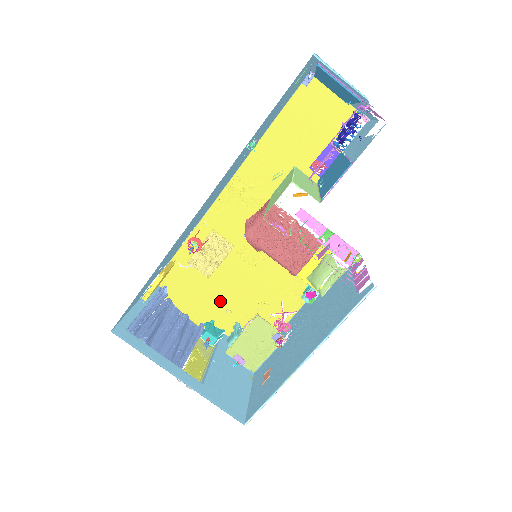
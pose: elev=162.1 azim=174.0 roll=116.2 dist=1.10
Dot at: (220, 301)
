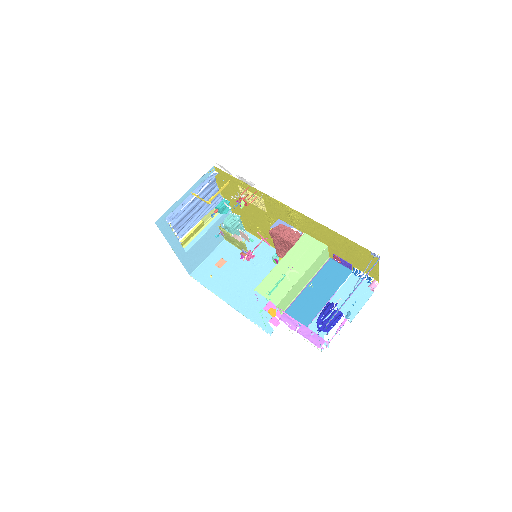
Dot at: occluded
